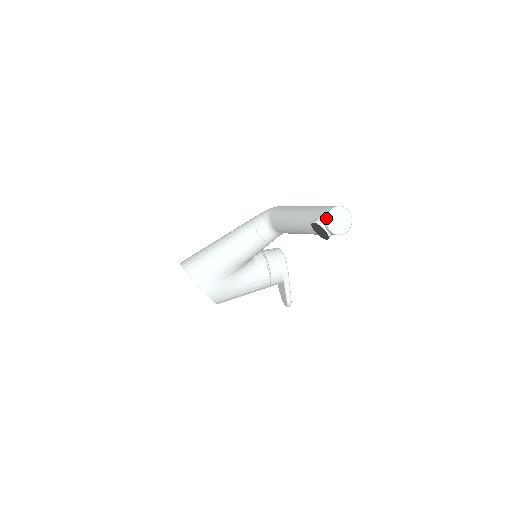
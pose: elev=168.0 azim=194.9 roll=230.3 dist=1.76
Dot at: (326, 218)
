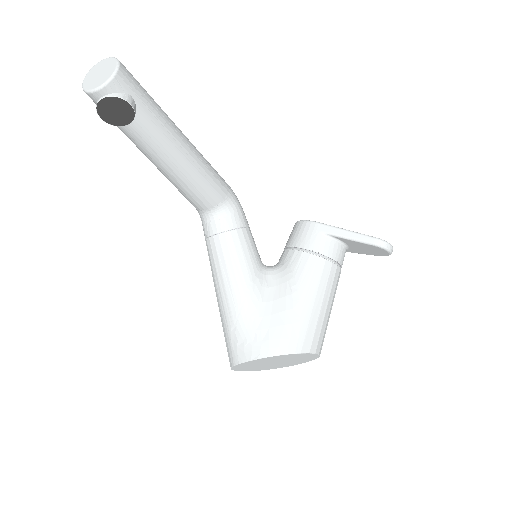
Dot at: occluded
